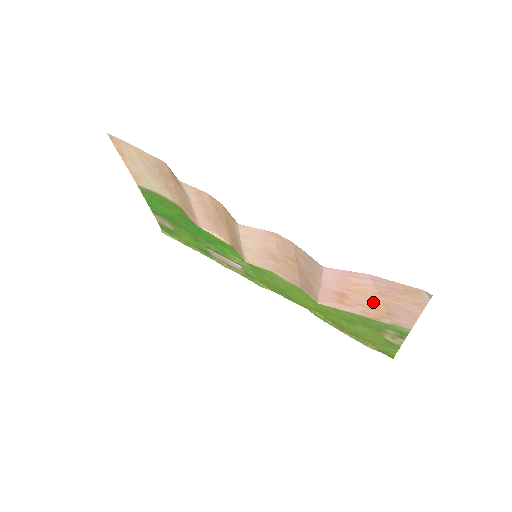
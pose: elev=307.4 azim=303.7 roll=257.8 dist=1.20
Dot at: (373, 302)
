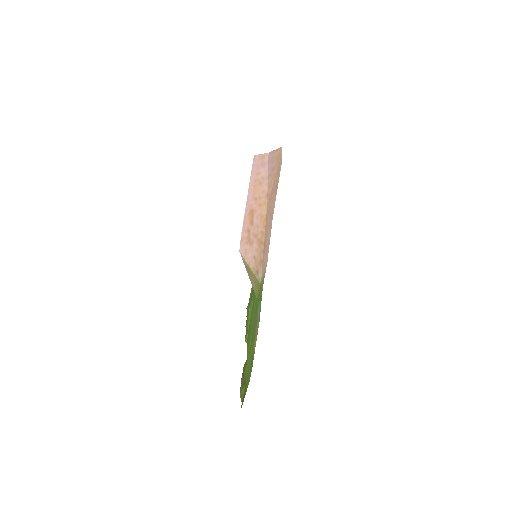
Dot at: (262, 223)
